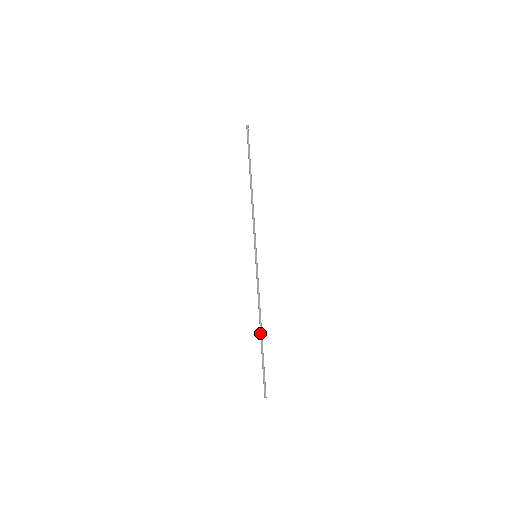
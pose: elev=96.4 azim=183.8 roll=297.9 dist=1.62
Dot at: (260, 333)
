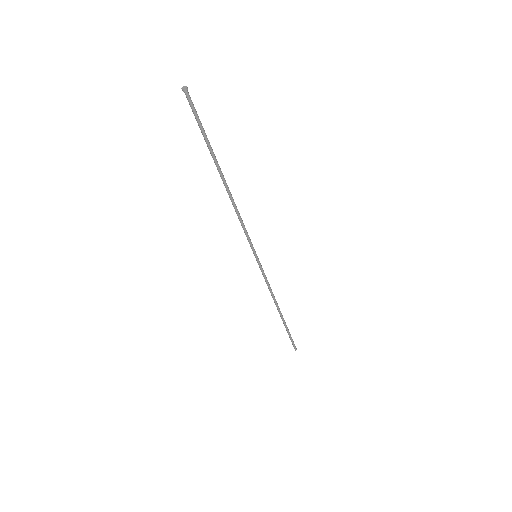
Dot at: (280, 315)
